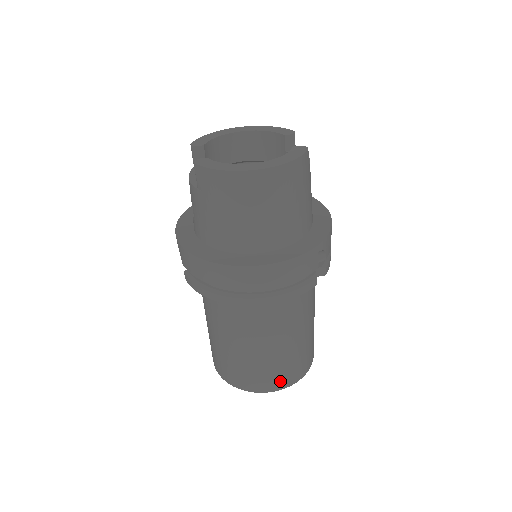
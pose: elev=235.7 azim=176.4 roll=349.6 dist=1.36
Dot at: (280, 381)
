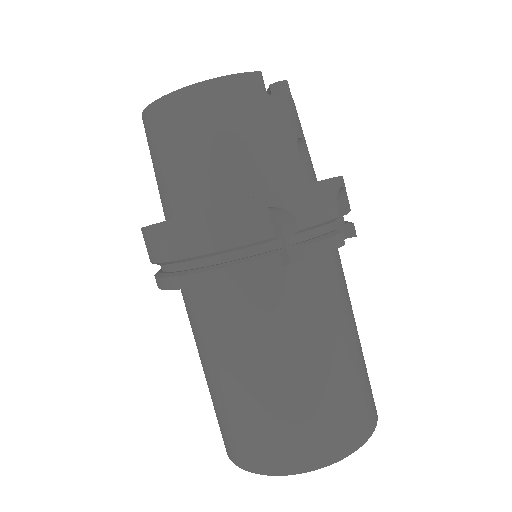
Dot at: (274, 456)
